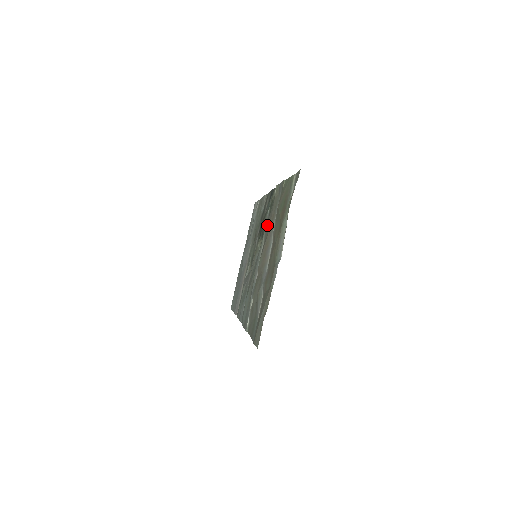
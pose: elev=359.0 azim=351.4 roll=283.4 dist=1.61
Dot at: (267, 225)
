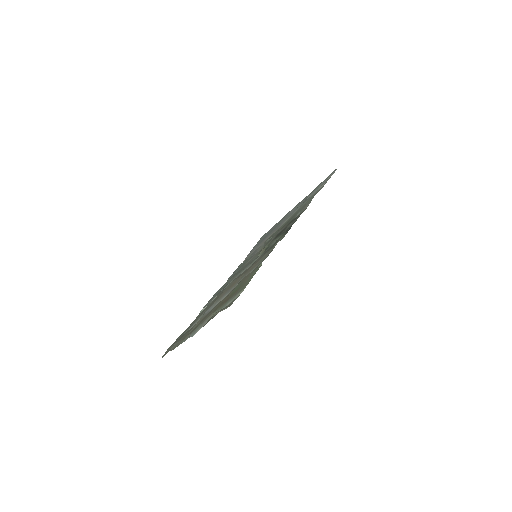
Dot at: (257, 259)
